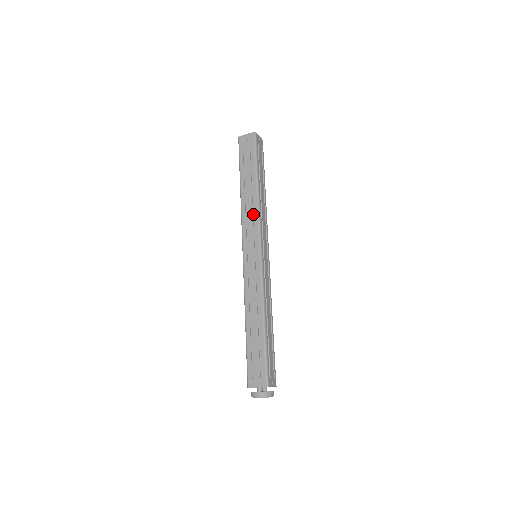
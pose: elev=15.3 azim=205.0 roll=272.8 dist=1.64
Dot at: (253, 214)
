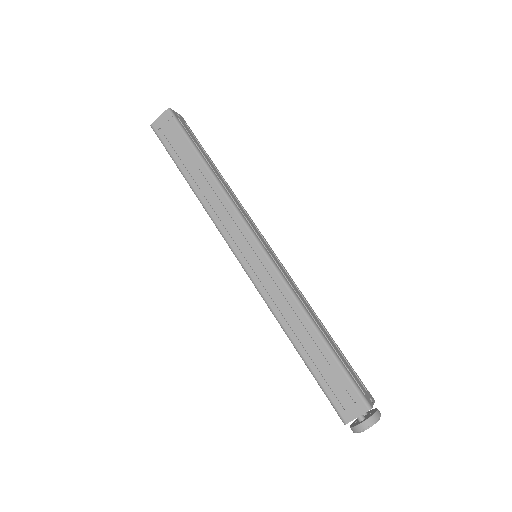
Dot at: (224, 207)
